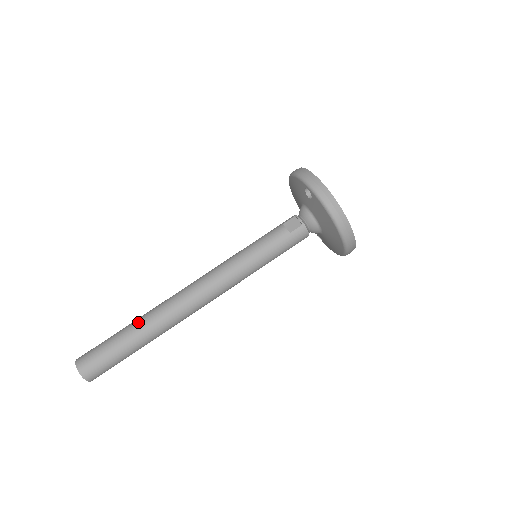
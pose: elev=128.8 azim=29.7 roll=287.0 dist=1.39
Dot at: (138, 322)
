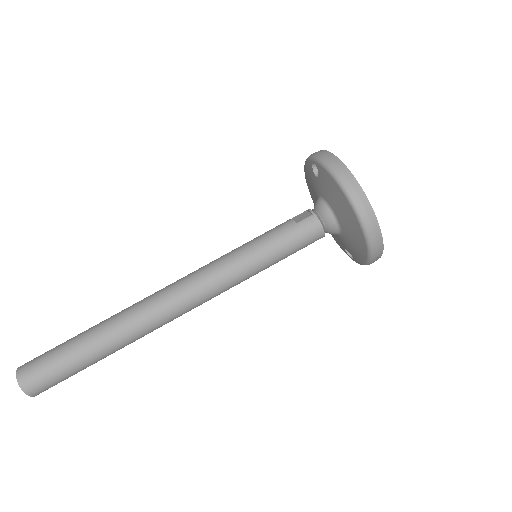
Dot at: (101, 322)
